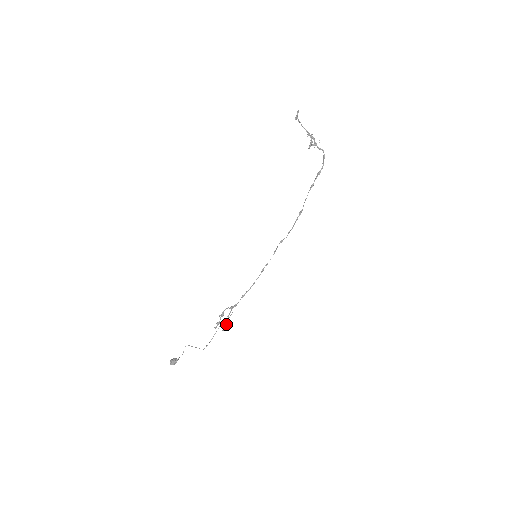
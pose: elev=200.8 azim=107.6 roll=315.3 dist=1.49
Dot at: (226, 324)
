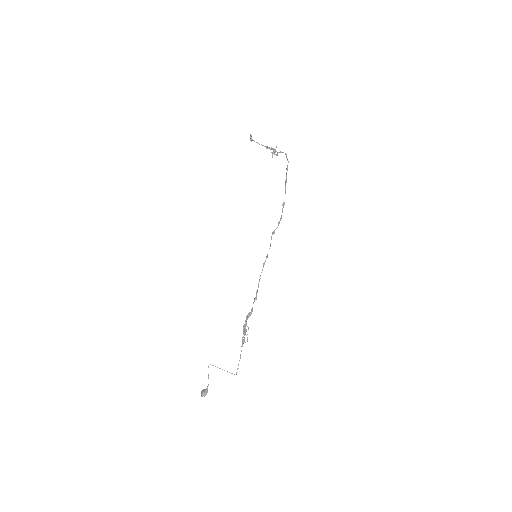
Dot at: (243, 329)
